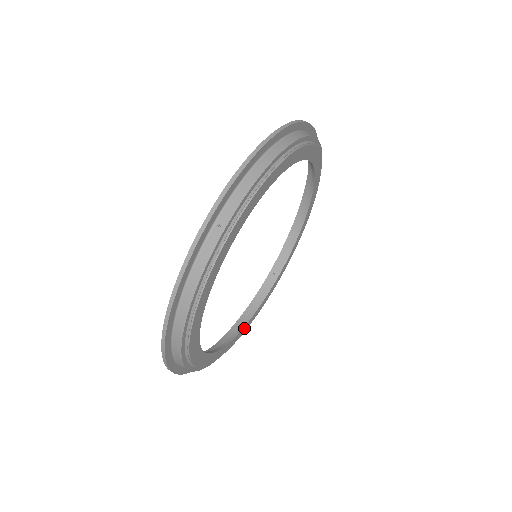
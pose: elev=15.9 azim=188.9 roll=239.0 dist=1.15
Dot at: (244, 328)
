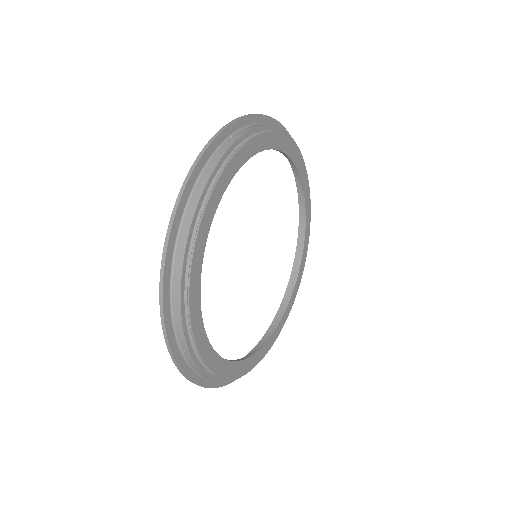
Dot at: (240, 365)
